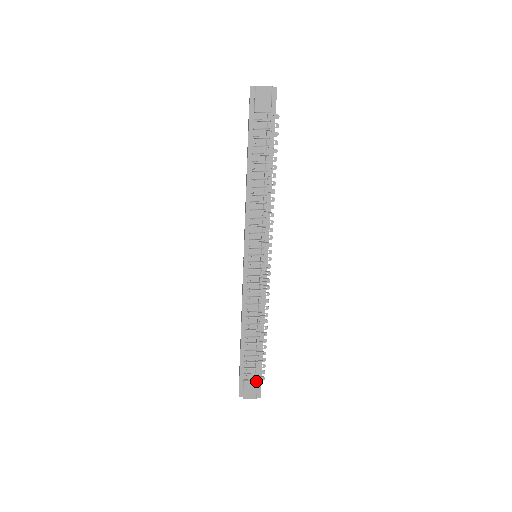
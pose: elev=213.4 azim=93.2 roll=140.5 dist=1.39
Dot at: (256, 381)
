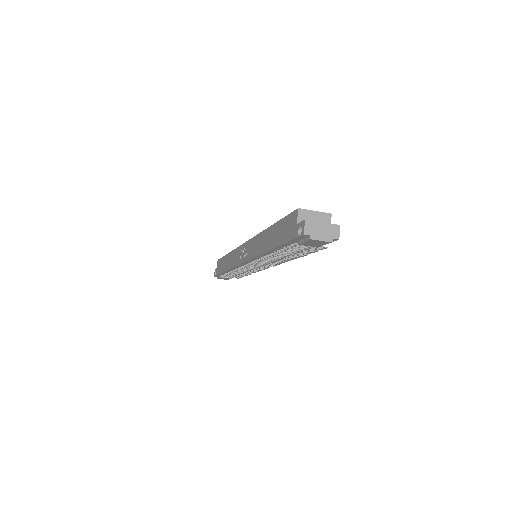
Dot at: (231, 278)
